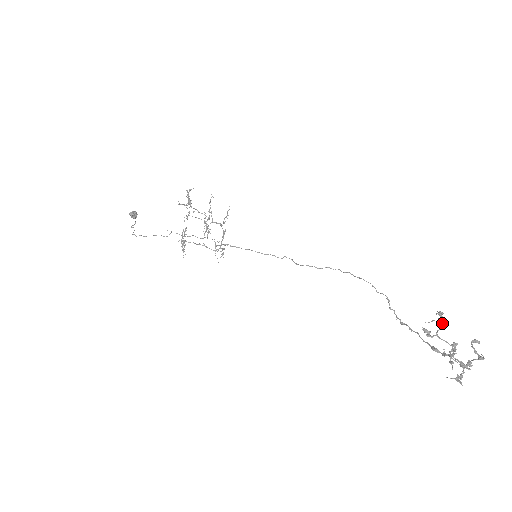
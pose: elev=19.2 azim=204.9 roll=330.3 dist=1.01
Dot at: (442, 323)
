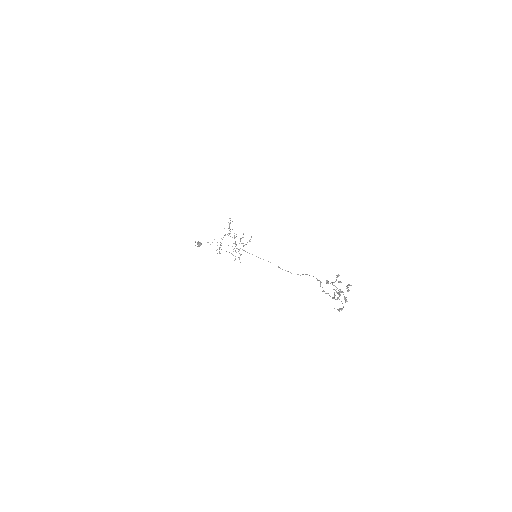
Dot at: (339, 282)
